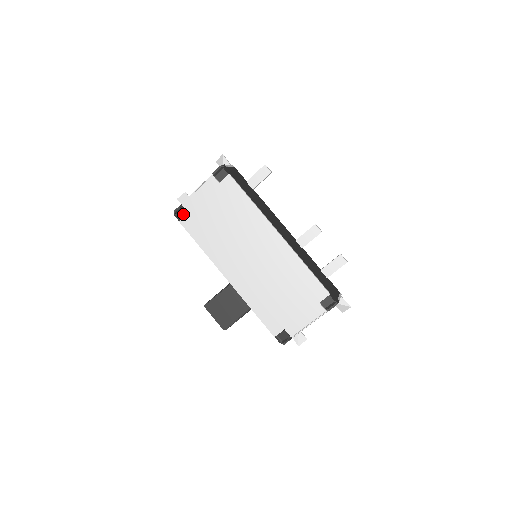
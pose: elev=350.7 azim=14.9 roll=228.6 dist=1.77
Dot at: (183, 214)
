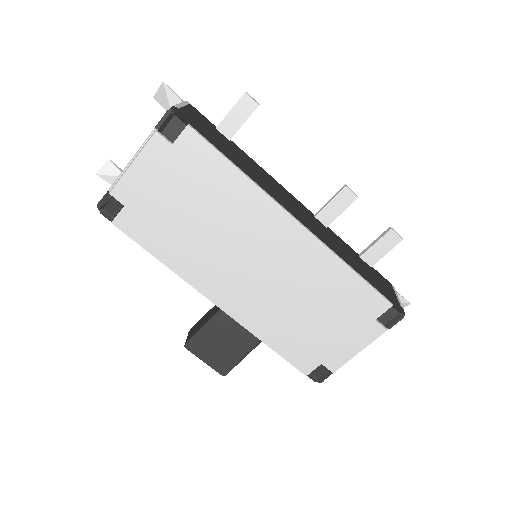
Dot at: (115, 209)
